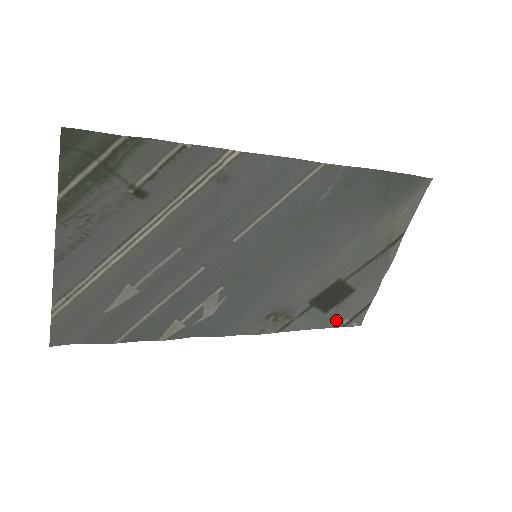
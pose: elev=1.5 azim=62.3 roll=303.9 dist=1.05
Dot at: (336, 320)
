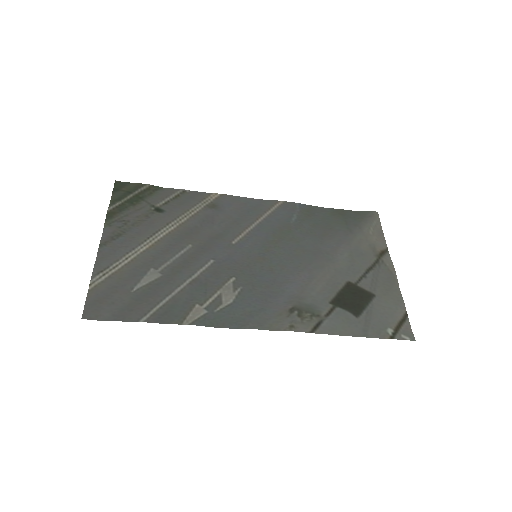
Dot at: (377, 329)
